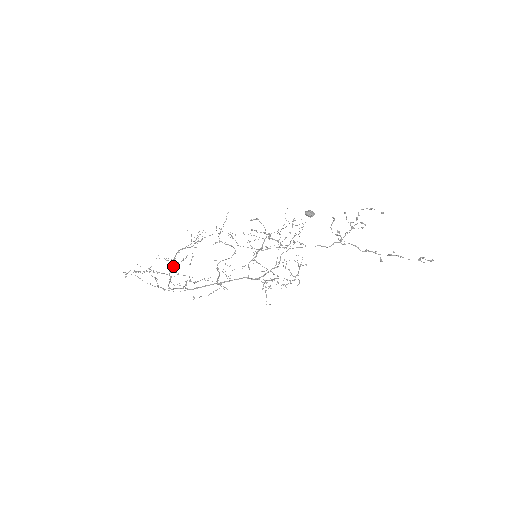
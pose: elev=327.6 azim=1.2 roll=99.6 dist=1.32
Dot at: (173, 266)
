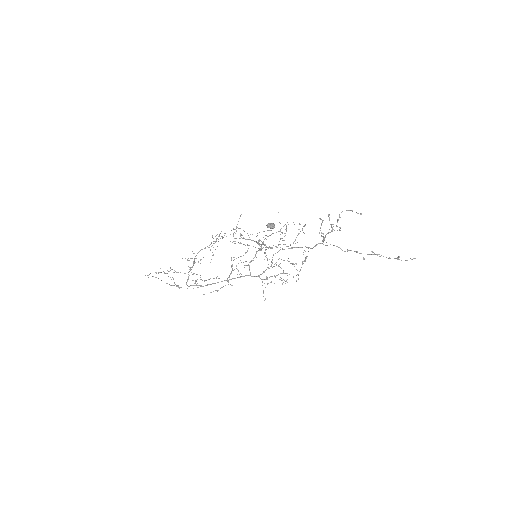
Dot at: occluded
